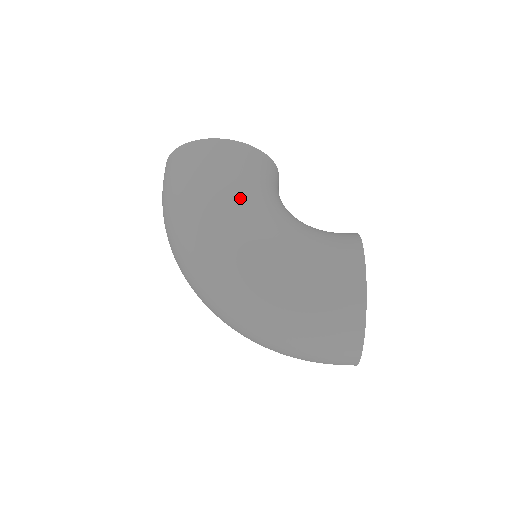
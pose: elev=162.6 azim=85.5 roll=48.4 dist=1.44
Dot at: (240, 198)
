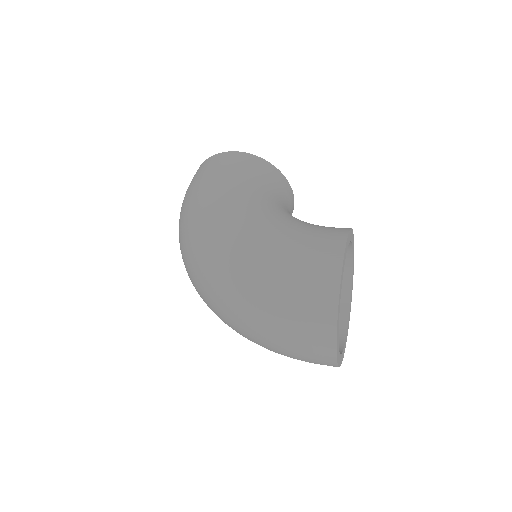
Dot at: (242, 190)
